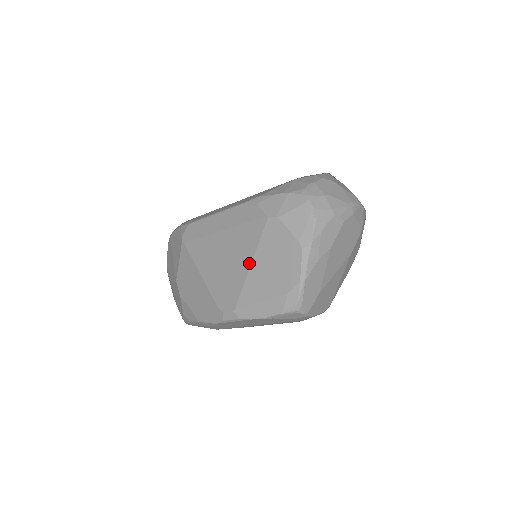
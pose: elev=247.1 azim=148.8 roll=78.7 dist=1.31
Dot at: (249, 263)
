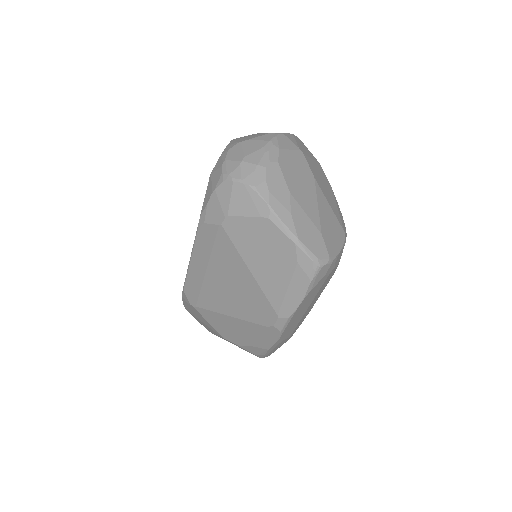
Dot at: (248, 272)
